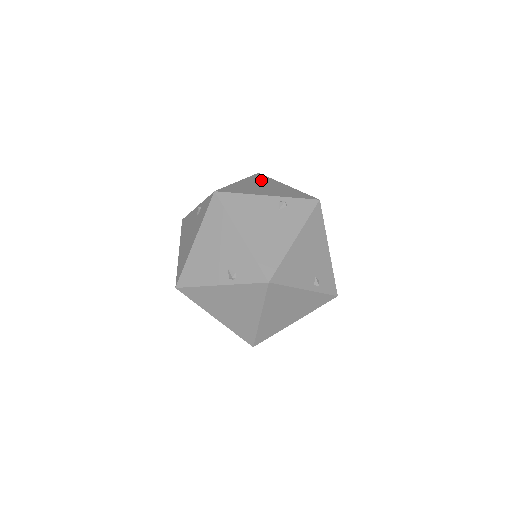
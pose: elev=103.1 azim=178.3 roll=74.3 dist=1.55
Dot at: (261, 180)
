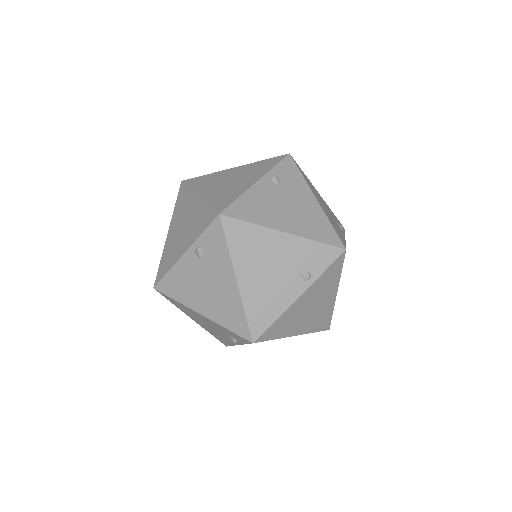
Dot at: (181, 207)
